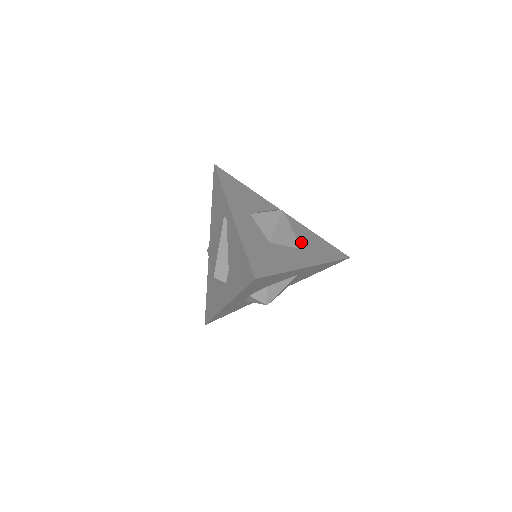
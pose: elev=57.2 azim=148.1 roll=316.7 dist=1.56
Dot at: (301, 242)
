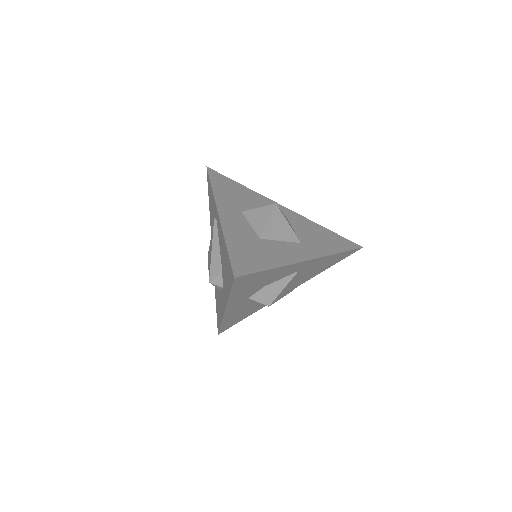
Dot at: (301, 236)
